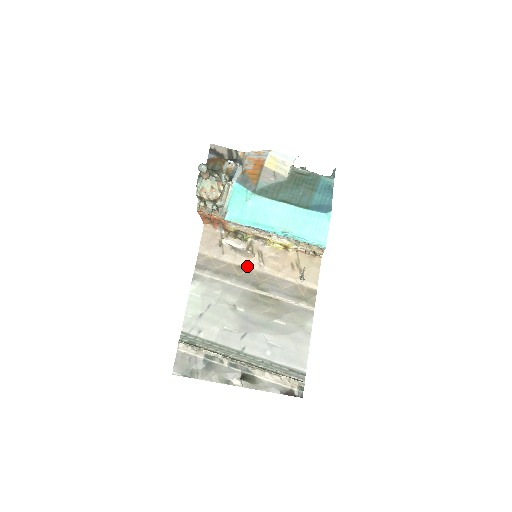
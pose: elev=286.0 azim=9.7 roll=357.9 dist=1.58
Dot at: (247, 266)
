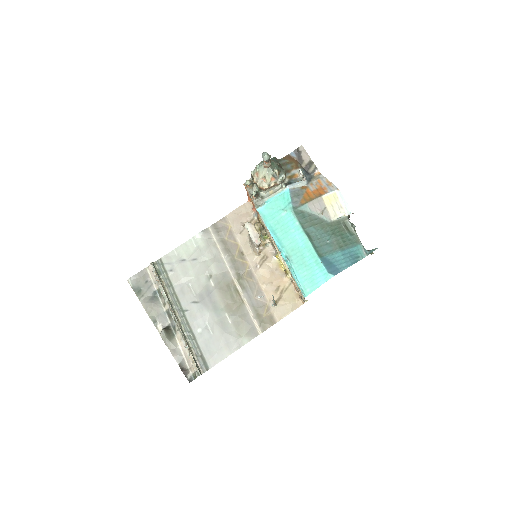
Dot at: (247, 258)
